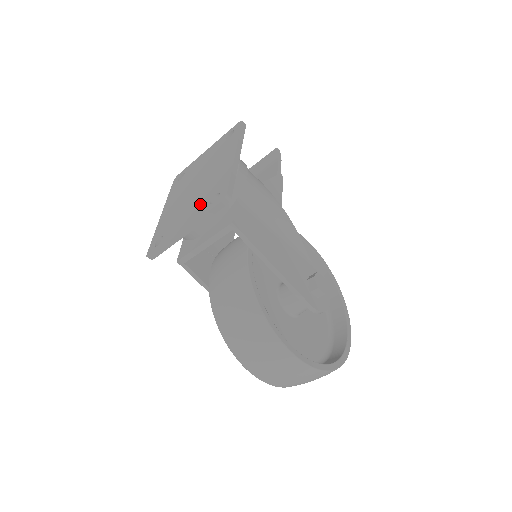
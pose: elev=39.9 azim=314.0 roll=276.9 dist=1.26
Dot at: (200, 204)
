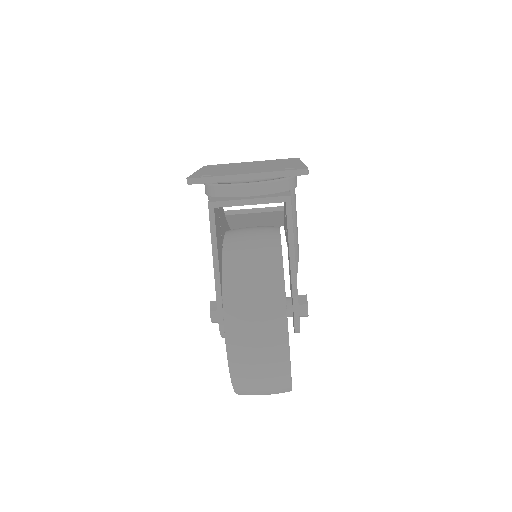
Dot at: (267, 169)
